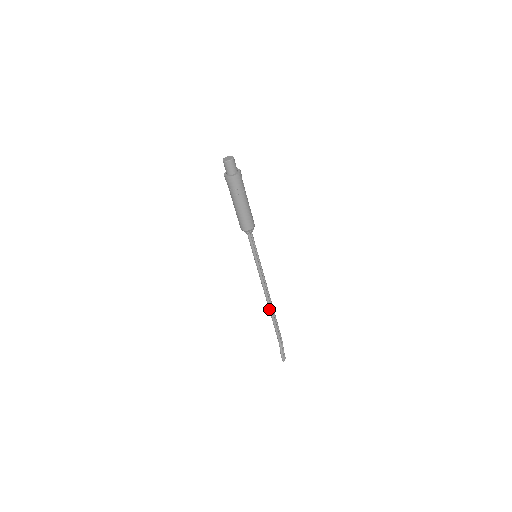
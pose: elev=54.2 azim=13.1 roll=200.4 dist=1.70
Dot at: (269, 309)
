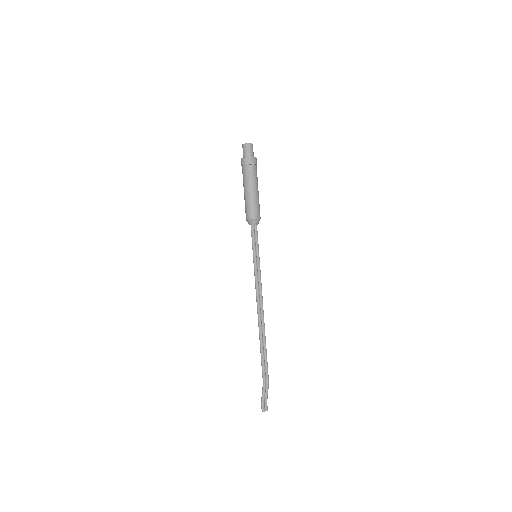
Dot at: (259, 328)
